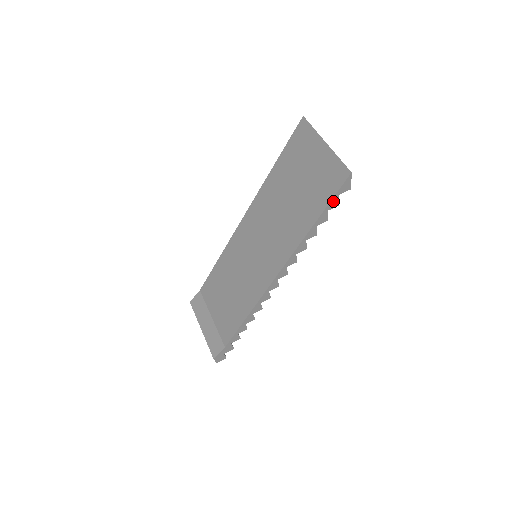
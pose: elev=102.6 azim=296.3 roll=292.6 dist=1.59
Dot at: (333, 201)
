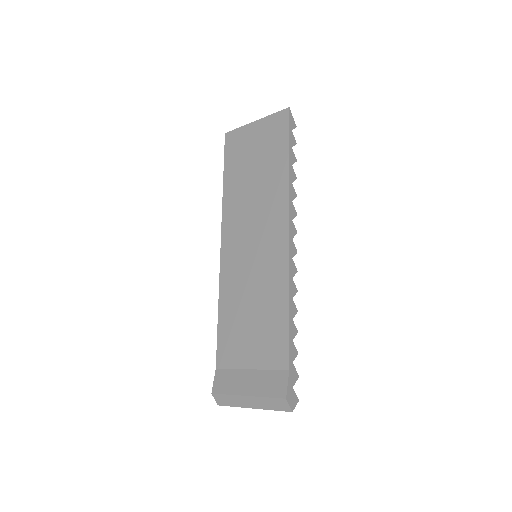
Dot at: (291, 137)
